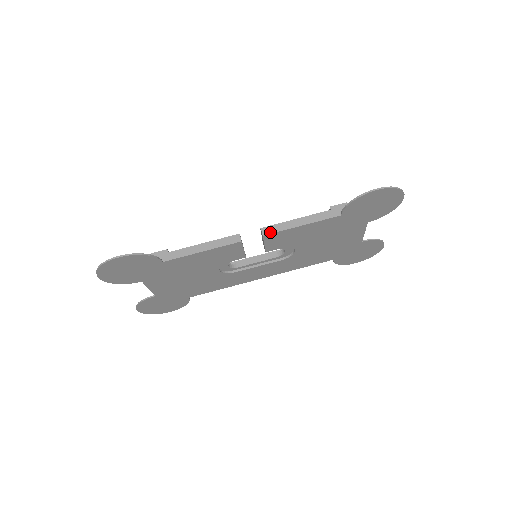
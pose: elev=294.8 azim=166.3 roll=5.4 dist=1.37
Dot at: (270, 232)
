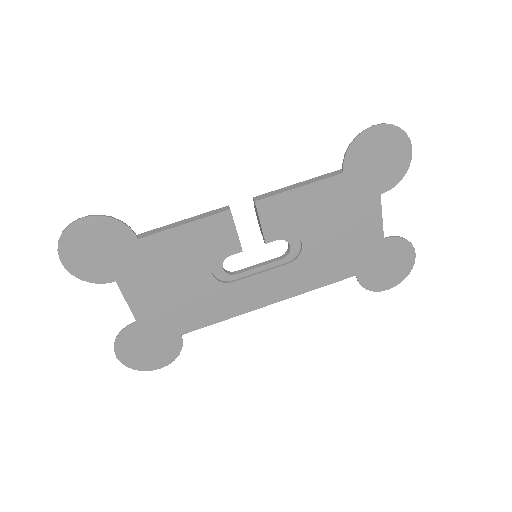
Dot at: (263, 197)
